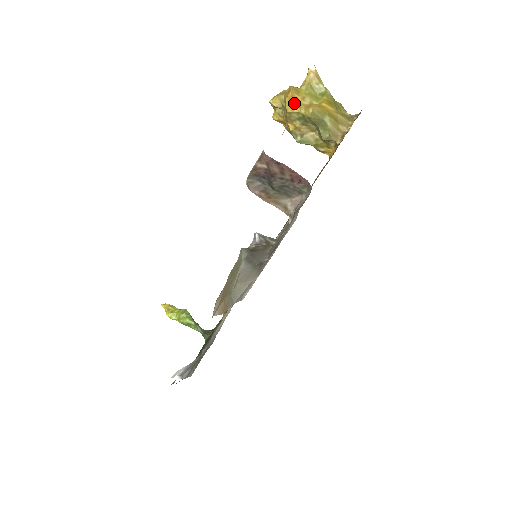
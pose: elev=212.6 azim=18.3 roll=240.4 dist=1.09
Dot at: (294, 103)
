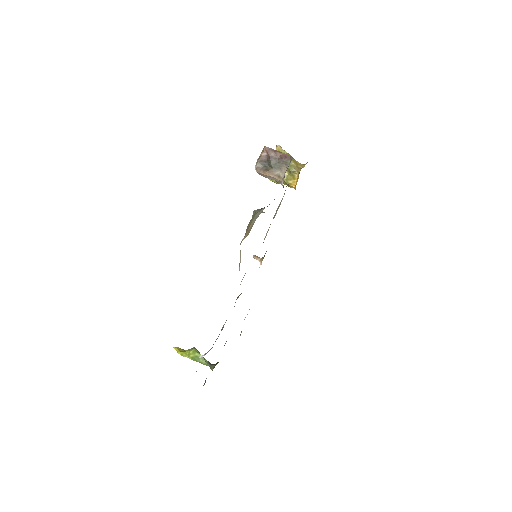
Dot at: occluded
